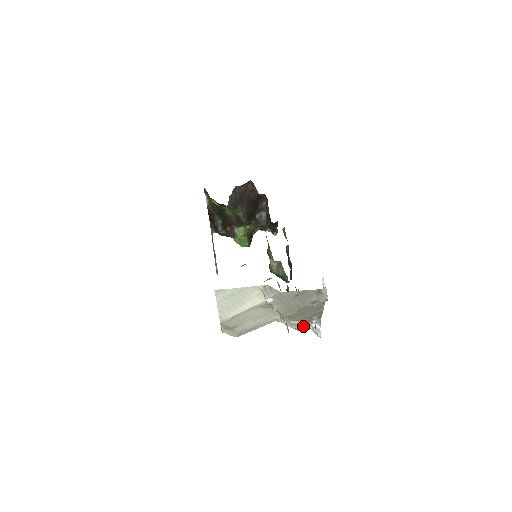
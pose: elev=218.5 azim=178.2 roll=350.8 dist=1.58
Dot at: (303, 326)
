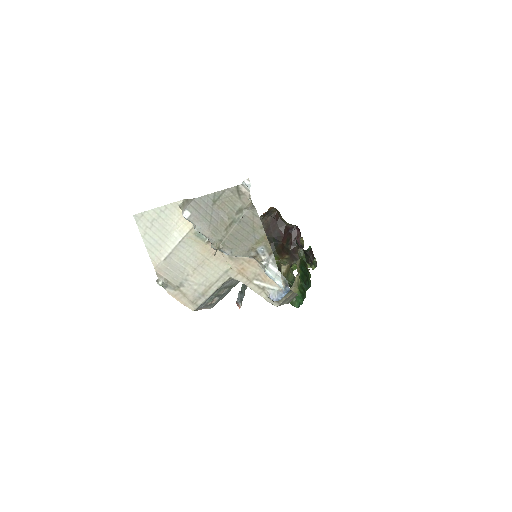
Dot at: (276, 293)
